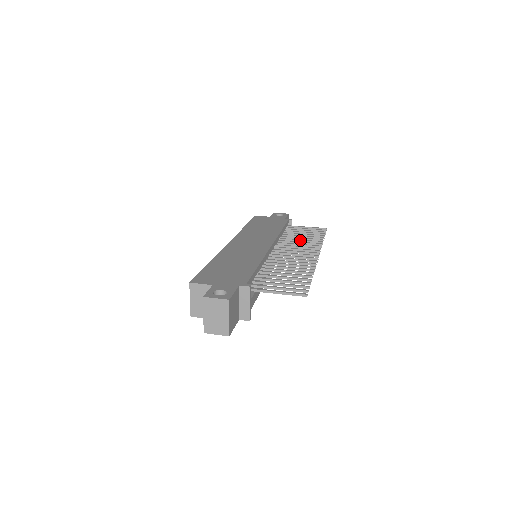
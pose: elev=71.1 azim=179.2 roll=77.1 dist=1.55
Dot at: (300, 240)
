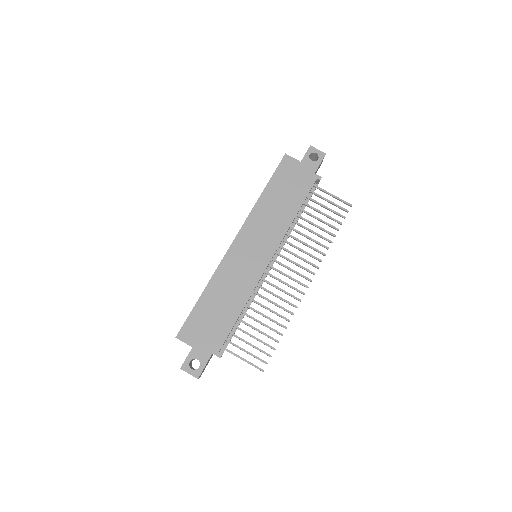
Dot at: (308, 238)
